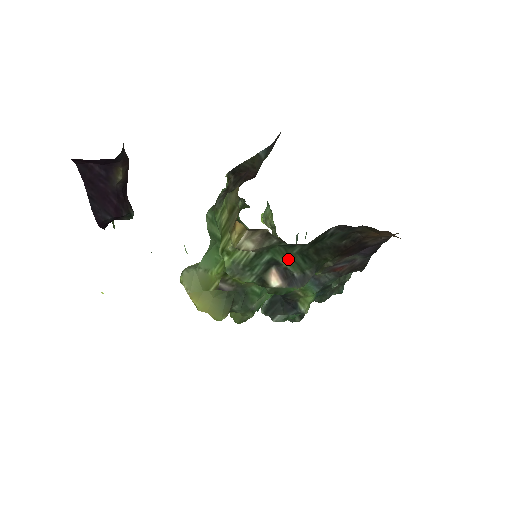
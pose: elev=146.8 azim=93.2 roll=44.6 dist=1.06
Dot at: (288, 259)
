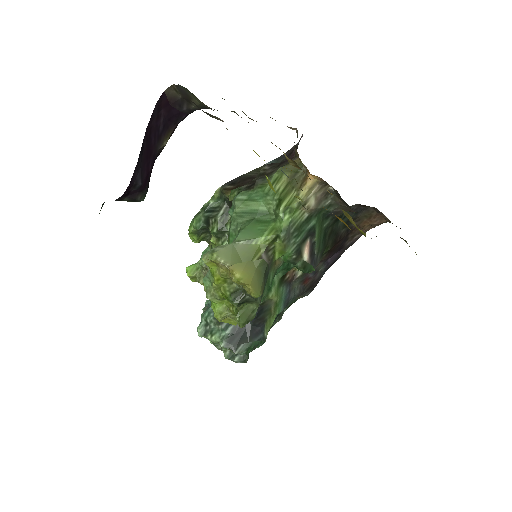
Dot at: (319, 232)
